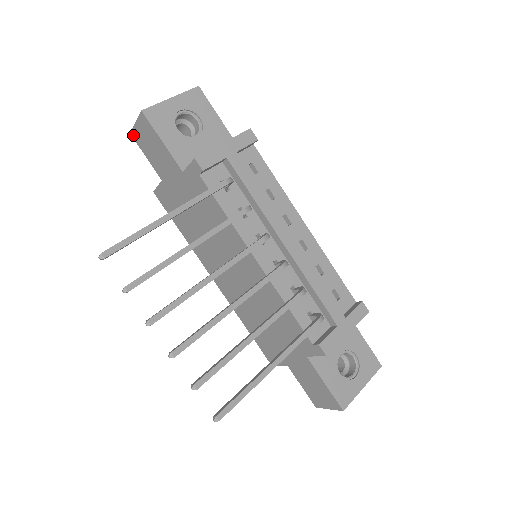
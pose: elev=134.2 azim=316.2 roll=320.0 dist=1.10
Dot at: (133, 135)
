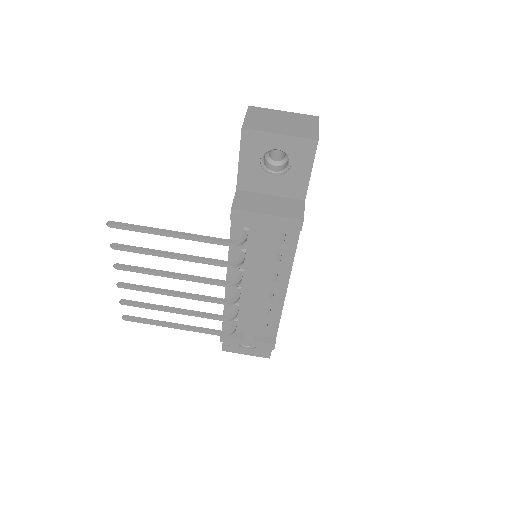
Dot at: occluded
